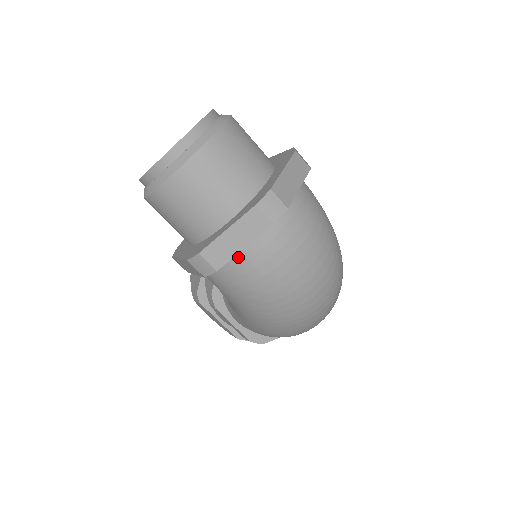
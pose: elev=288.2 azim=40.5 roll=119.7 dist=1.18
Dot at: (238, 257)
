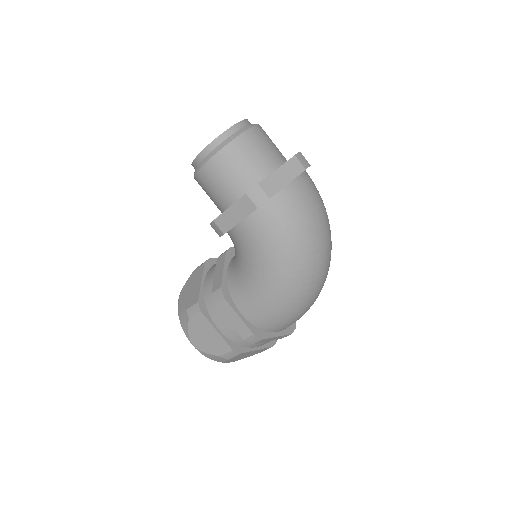
Dot at: (281, 194)
